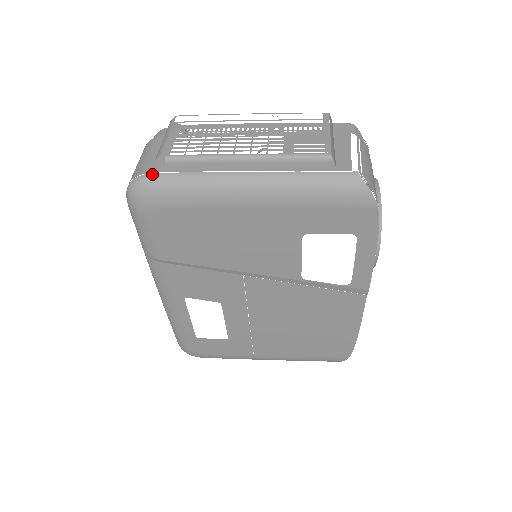
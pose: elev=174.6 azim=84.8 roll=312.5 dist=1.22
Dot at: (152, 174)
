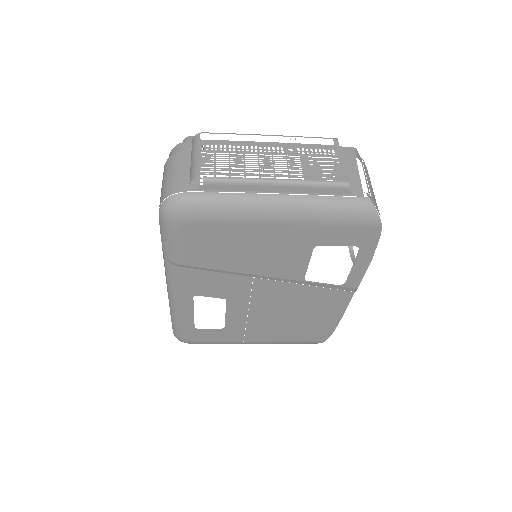
Dot at: (189, 193)
